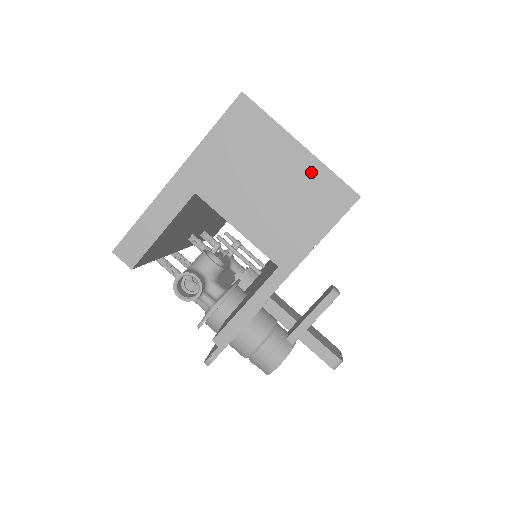
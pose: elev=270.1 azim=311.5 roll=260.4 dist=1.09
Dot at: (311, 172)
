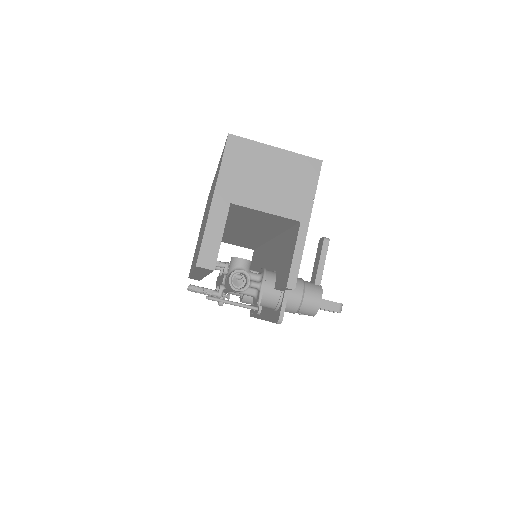
Dot at: (290, 160)
